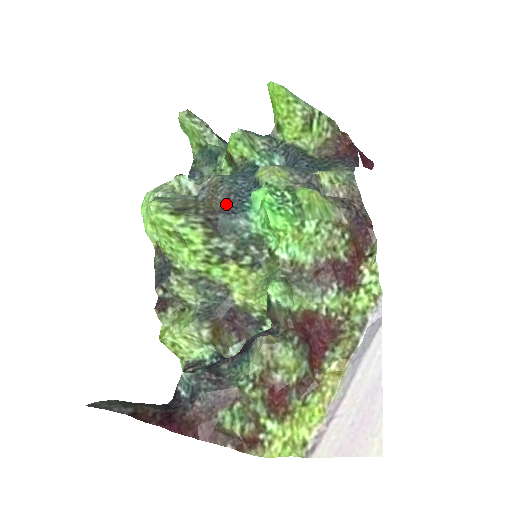
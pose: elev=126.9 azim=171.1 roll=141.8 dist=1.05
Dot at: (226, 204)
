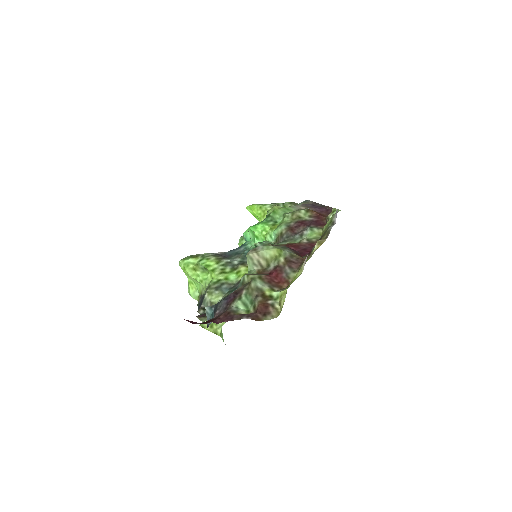
Dot at: occluded
